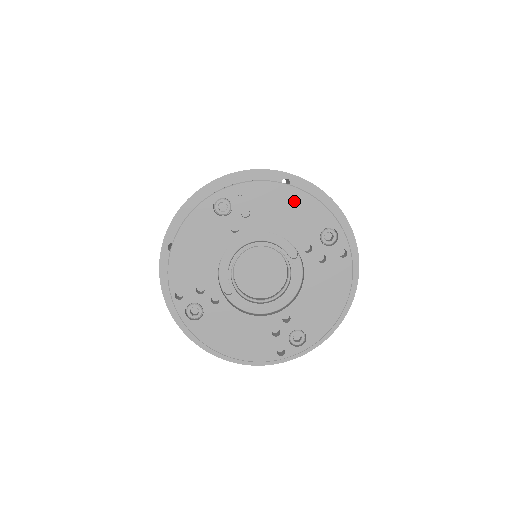
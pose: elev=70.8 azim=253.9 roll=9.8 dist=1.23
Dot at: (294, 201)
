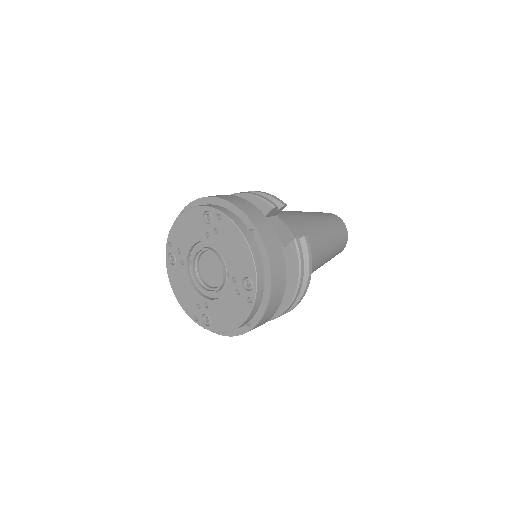
Dot at: (241, 247)
